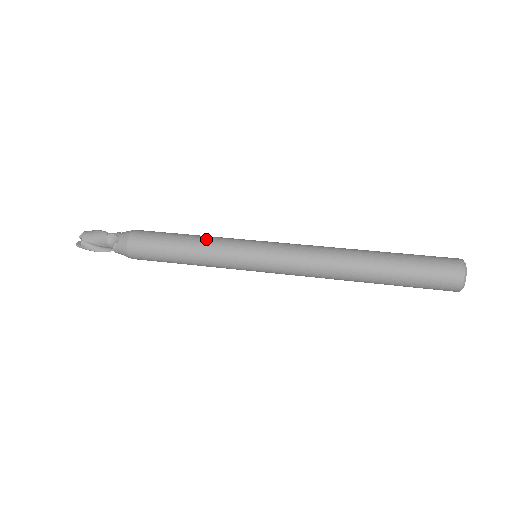
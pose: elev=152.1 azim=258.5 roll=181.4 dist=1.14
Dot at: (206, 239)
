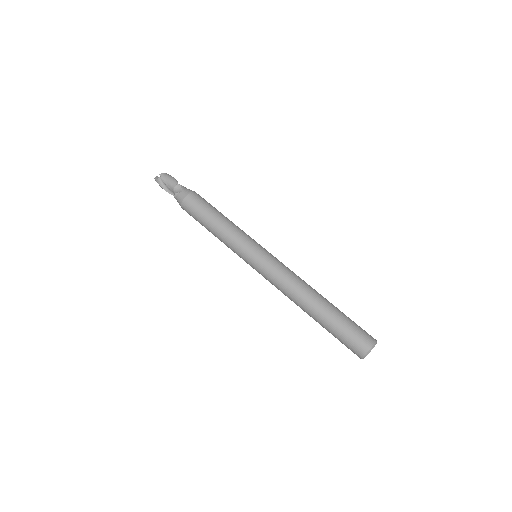
Dot at: (233, 226)
